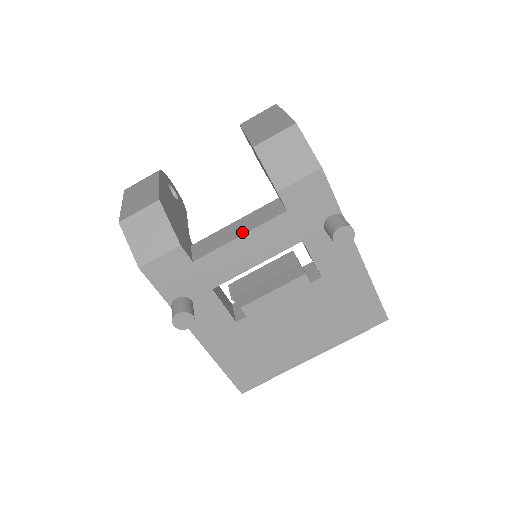
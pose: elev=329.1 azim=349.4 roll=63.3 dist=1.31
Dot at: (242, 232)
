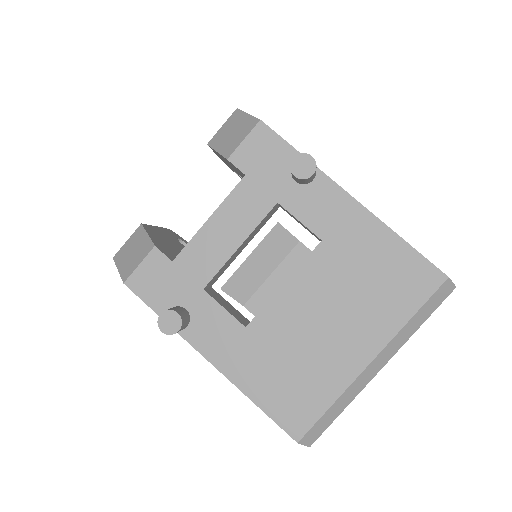
Dot at: (212, 215)
